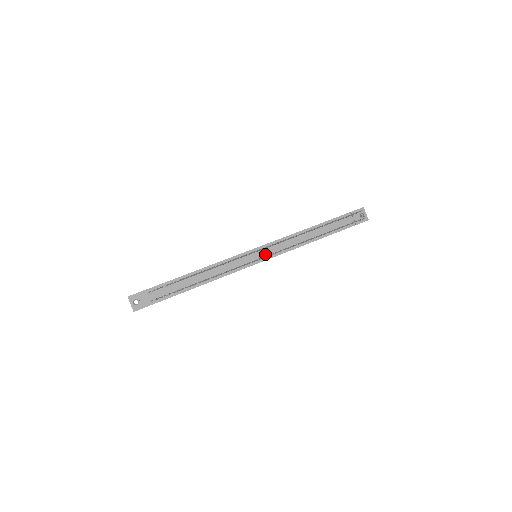
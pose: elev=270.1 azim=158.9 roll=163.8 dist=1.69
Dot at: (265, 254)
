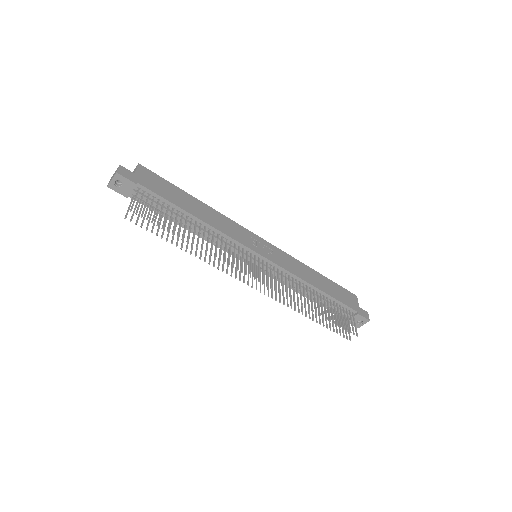
Dot at: occluded
